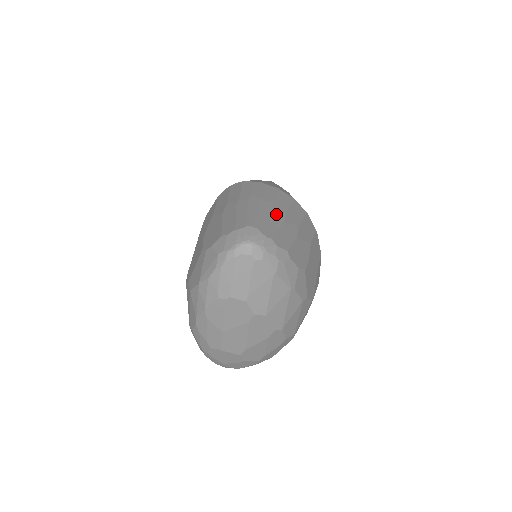
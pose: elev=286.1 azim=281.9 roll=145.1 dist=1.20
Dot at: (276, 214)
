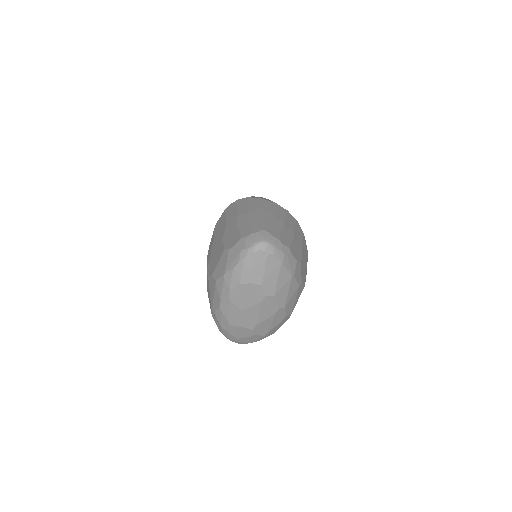
Dot at: (278, 222)
